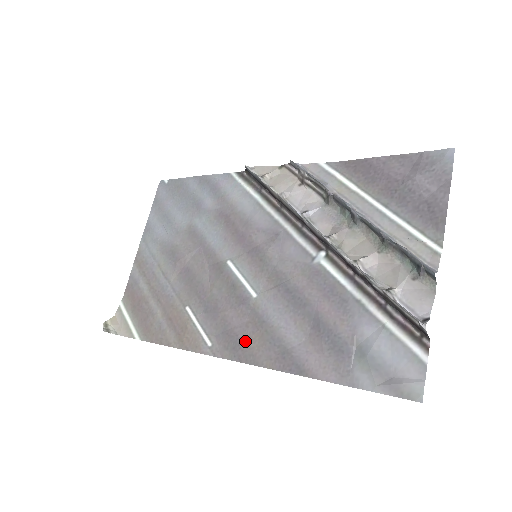
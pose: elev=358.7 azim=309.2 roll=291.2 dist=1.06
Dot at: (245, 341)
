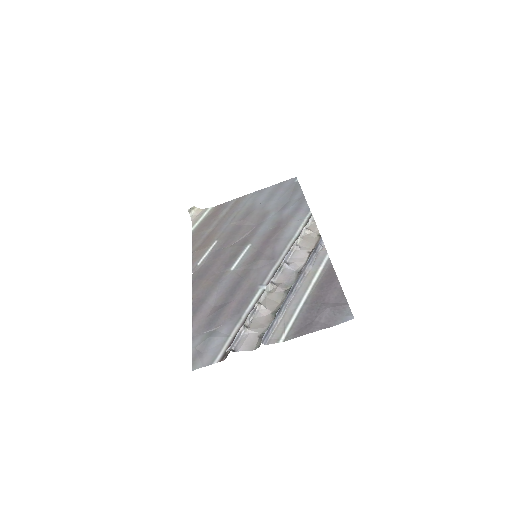
Dot at: (204, 279)
